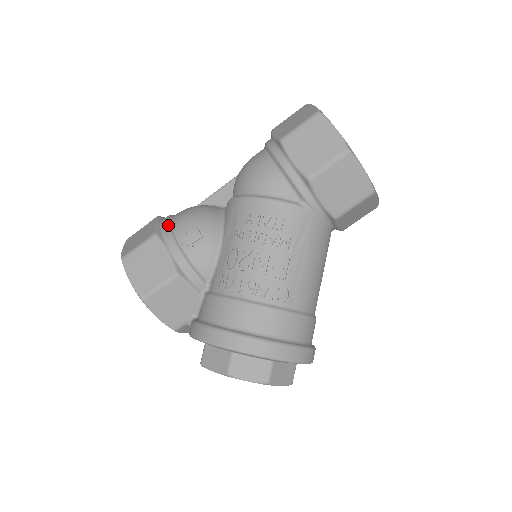
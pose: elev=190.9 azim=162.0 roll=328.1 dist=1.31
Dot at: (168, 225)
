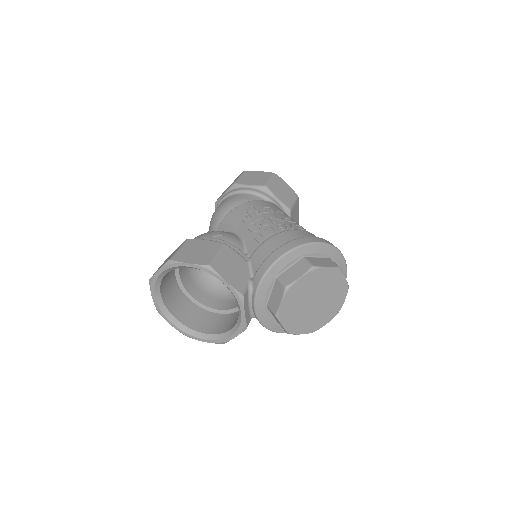
Dot at: occluded
